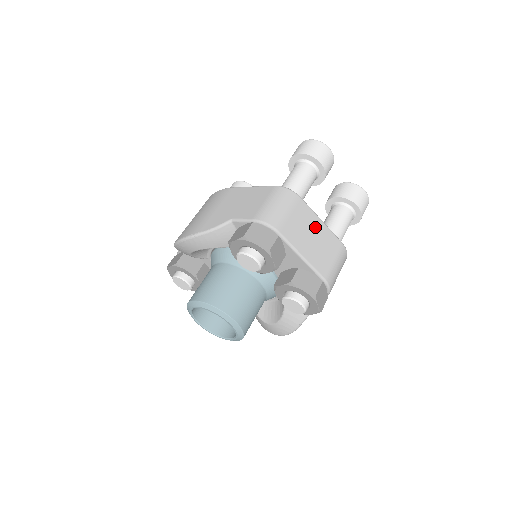
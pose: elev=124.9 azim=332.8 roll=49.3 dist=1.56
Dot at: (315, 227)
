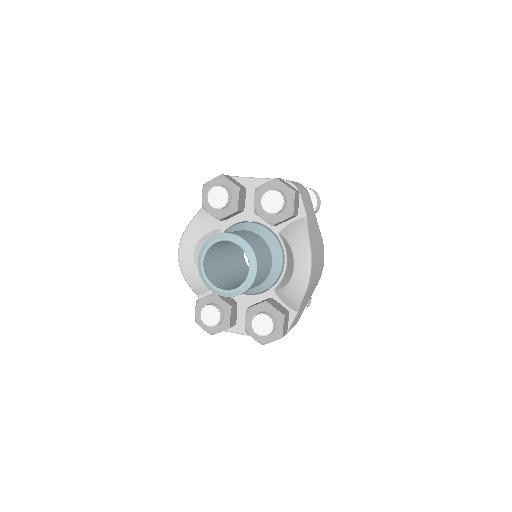
Dot at: occluded
